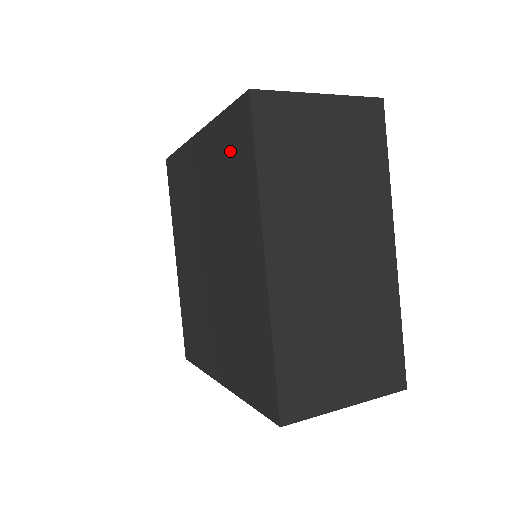
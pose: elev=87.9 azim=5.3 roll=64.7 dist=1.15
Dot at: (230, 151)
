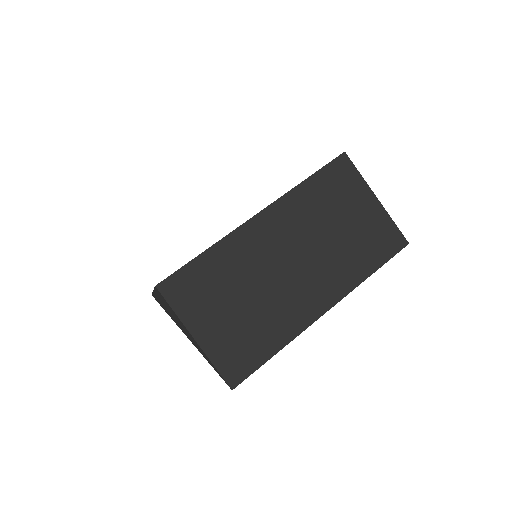
Dot at: occluded
